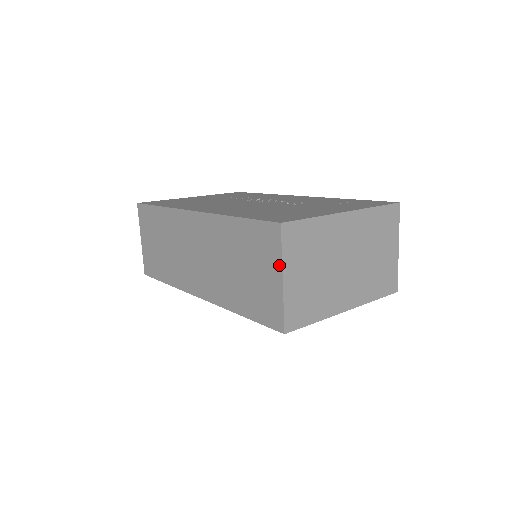
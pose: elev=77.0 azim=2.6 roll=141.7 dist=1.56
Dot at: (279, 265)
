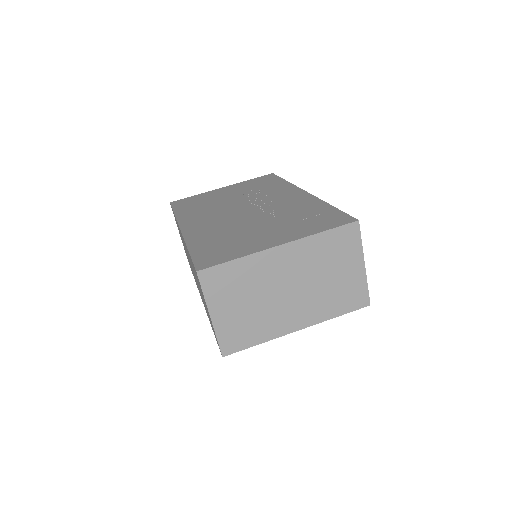
Dot at: (206, 303)
